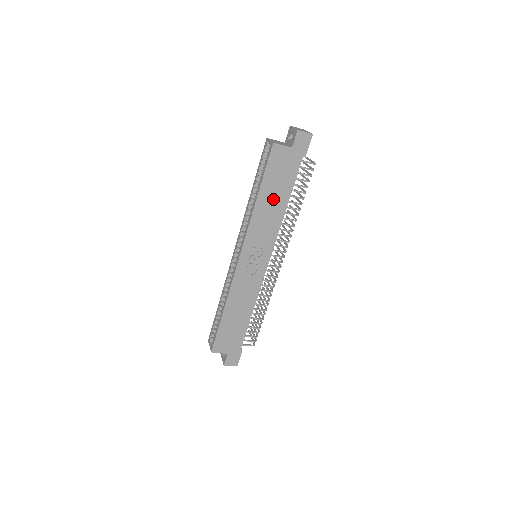
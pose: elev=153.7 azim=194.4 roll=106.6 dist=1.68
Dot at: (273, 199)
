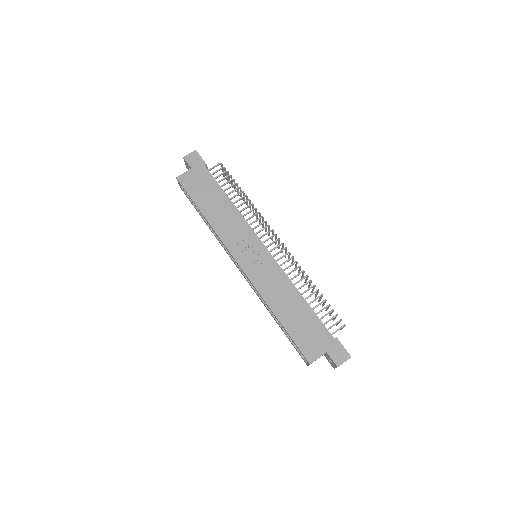
Dot at: (215, 206)
